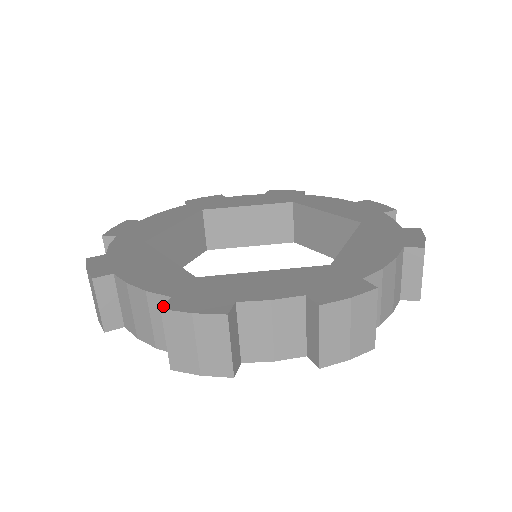
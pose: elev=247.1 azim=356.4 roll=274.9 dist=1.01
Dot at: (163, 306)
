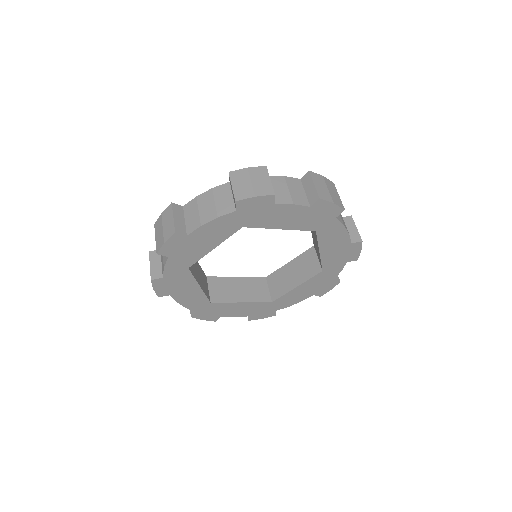
Dot at: (229, 174)
